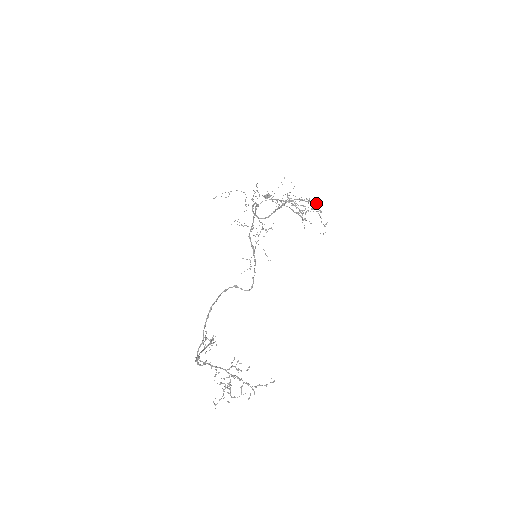
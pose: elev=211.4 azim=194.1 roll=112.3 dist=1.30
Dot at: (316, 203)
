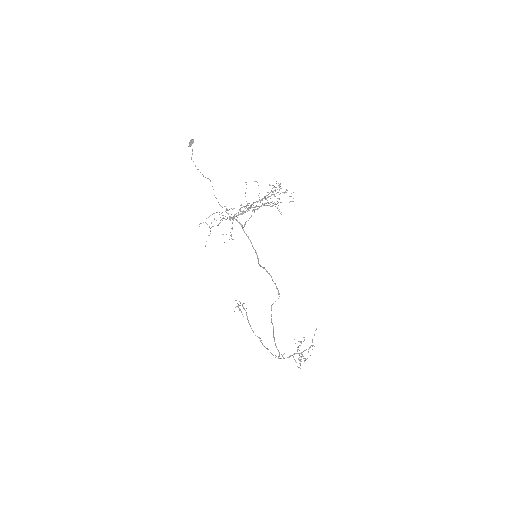
Dot at: occluded
